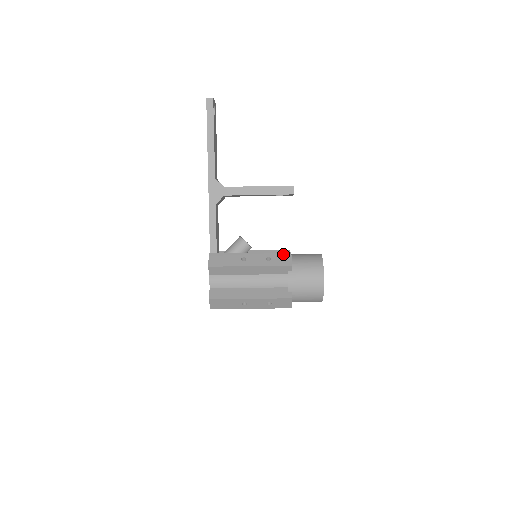
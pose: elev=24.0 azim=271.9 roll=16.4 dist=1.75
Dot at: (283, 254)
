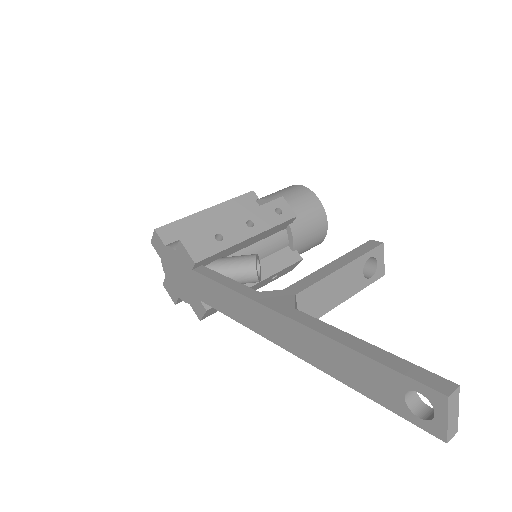
Dot at: occluded
